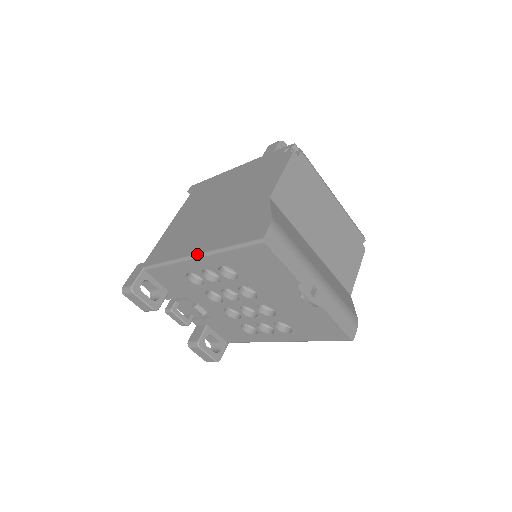
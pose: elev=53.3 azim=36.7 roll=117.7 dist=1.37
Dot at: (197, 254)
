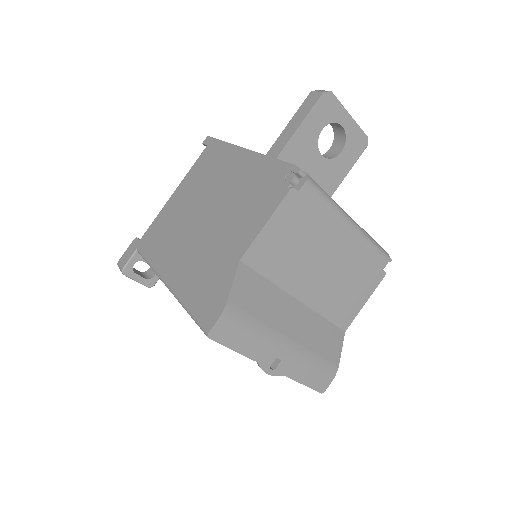
Dot at: (167, 285)
